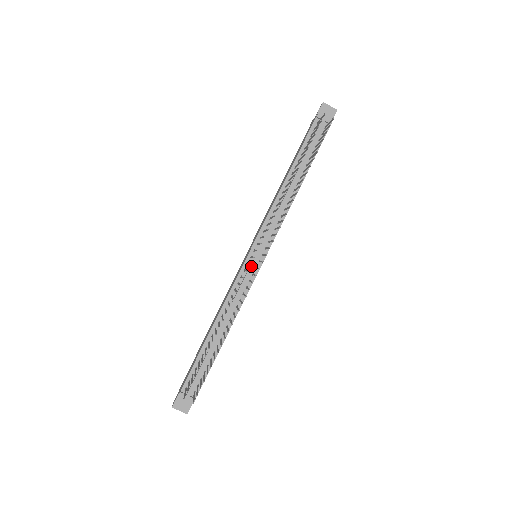
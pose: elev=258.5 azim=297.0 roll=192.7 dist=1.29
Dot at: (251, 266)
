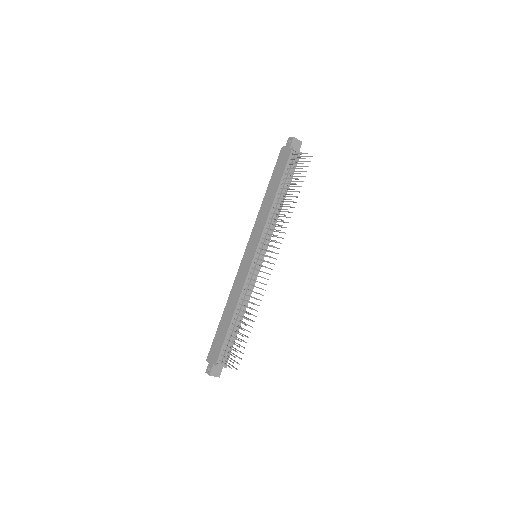
Dot at: (257, 265)
